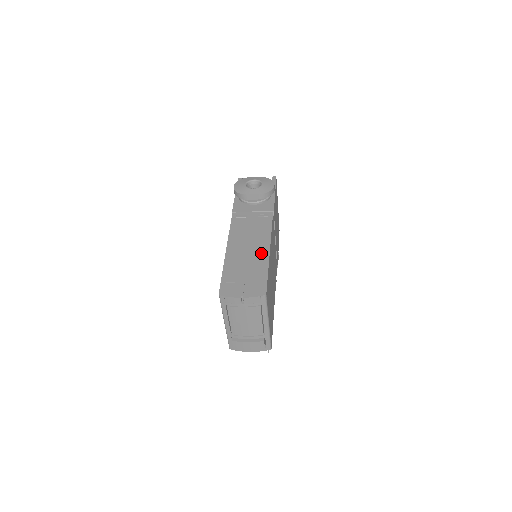
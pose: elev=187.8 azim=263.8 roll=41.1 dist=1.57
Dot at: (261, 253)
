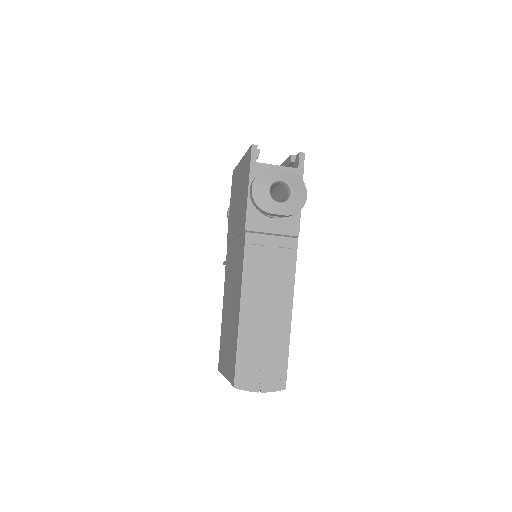
Dot at: (282, 320)
